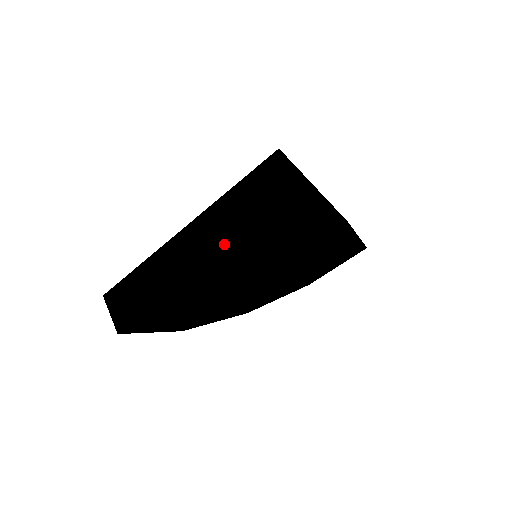
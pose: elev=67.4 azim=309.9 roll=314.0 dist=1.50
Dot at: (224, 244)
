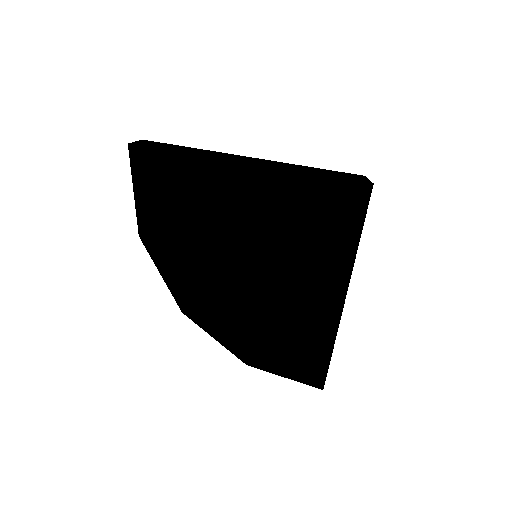
Dot at: (279, 167)
